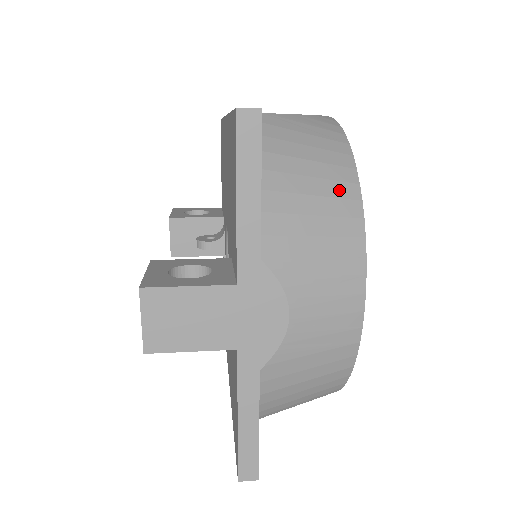
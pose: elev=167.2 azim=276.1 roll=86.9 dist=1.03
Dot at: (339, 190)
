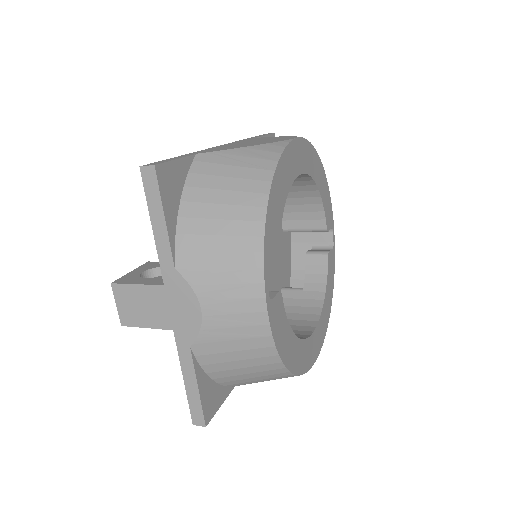
Dot at: (246, 214)
